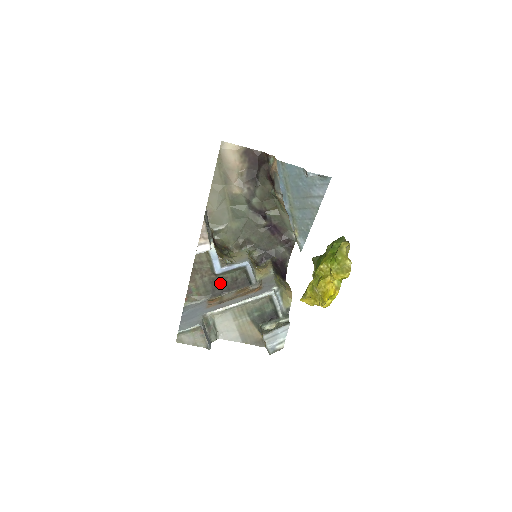
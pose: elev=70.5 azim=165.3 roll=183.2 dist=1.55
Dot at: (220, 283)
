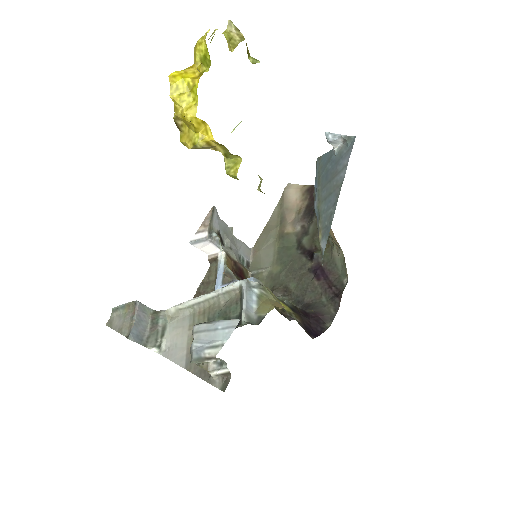
Dot at: occluded
